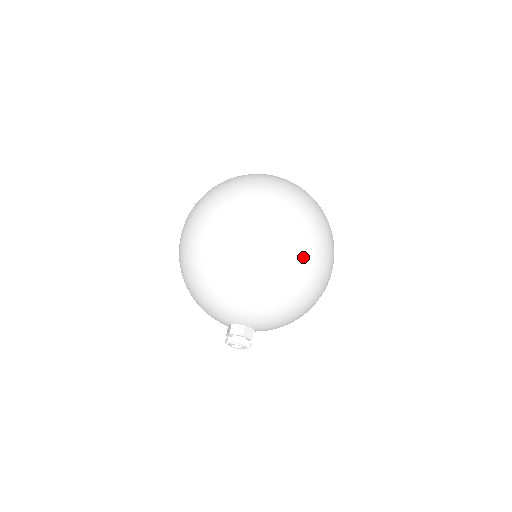
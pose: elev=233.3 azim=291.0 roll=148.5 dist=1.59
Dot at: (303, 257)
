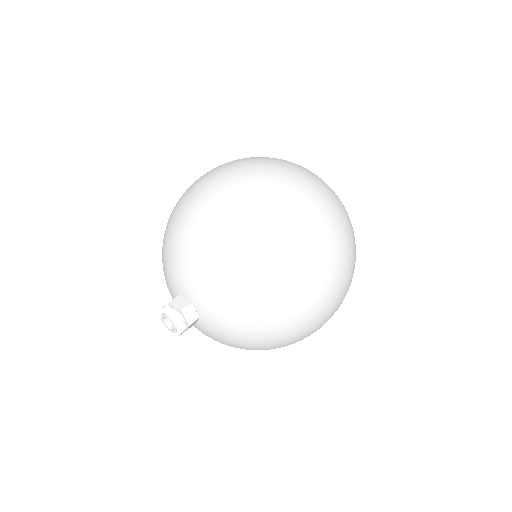
Dot at: (298, 249)
